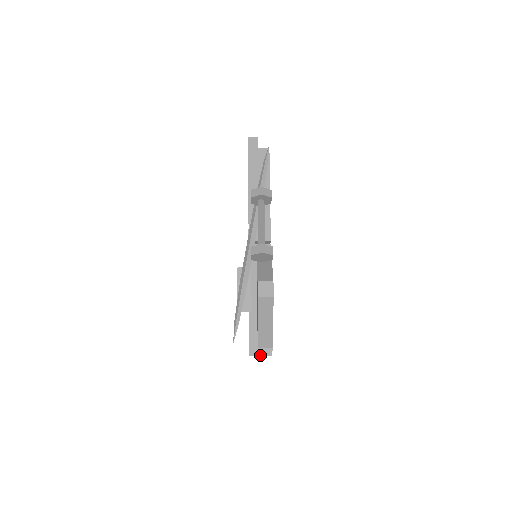
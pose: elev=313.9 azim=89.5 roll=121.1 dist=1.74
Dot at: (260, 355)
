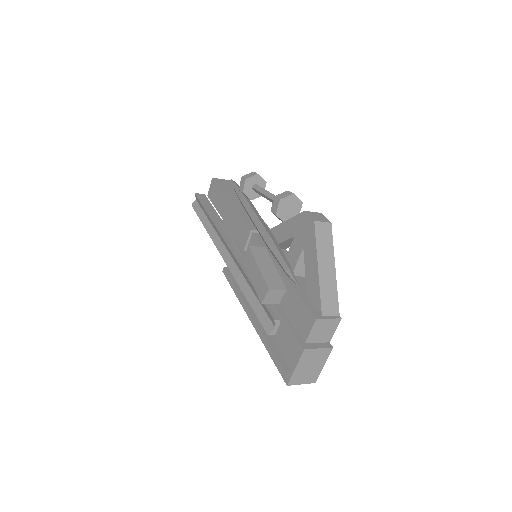
Dot at: (318, 347)
